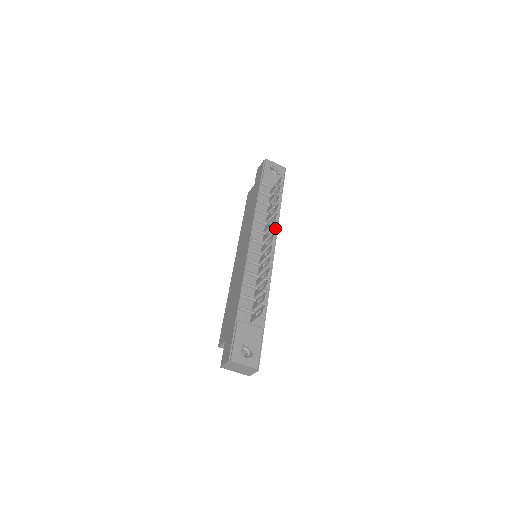
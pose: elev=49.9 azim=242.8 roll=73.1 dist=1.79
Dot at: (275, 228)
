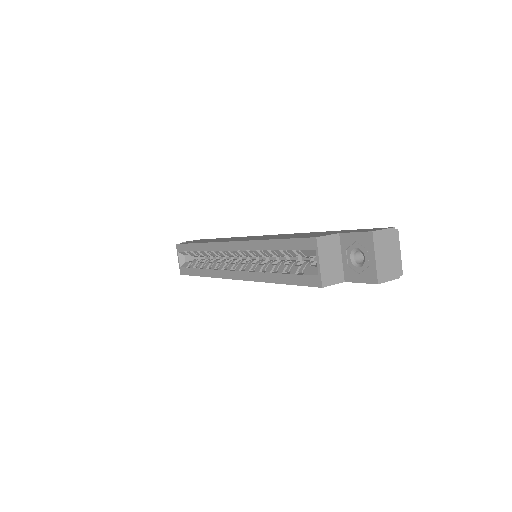
Dot at: occluded
